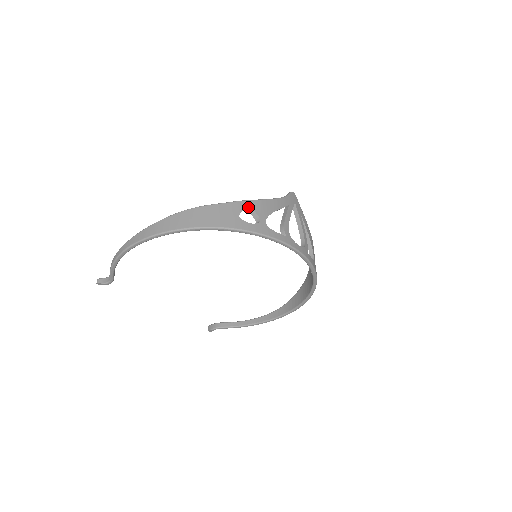
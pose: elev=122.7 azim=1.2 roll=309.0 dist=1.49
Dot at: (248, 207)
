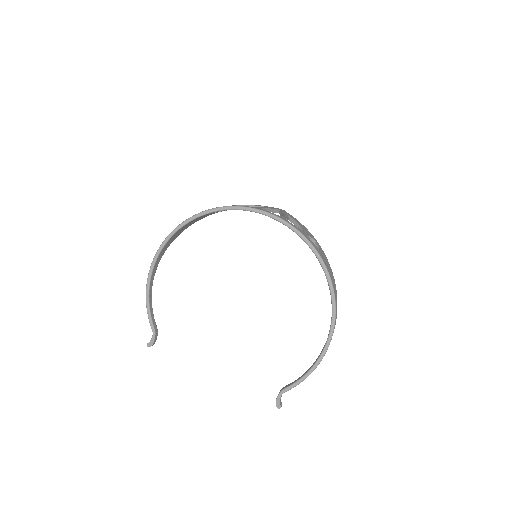
Dot at: occluded
